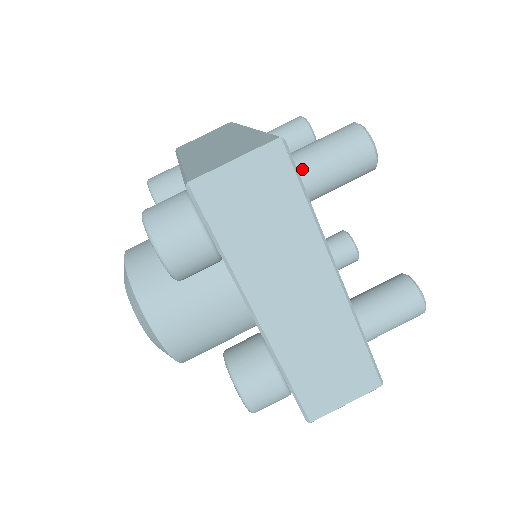
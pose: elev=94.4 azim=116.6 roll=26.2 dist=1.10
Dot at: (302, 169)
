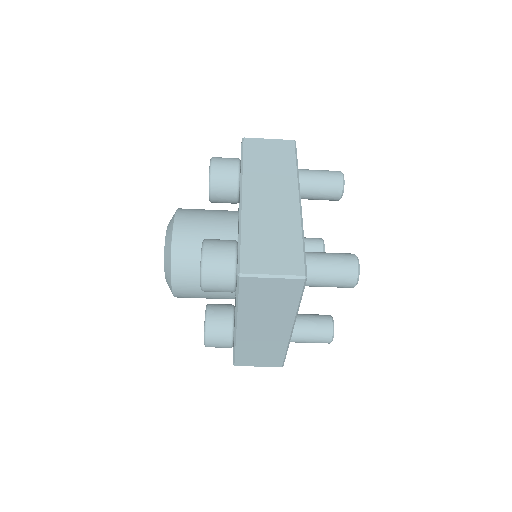
Dot at: (309, 276)
